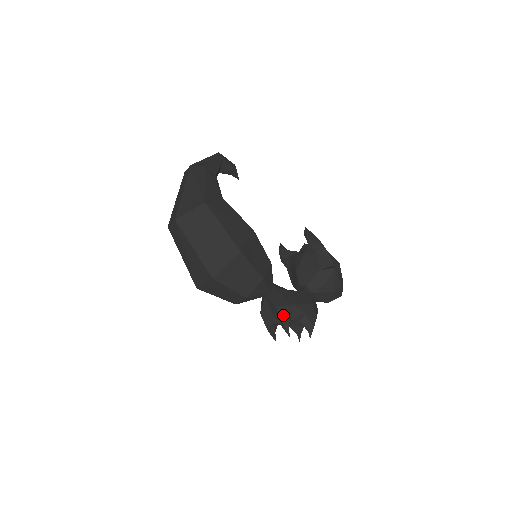
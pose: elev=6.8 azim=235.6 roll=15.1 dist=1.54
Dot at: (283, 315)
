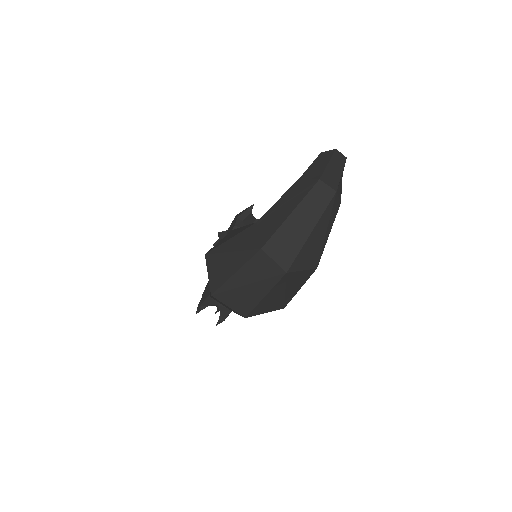
Dot at: occluded
